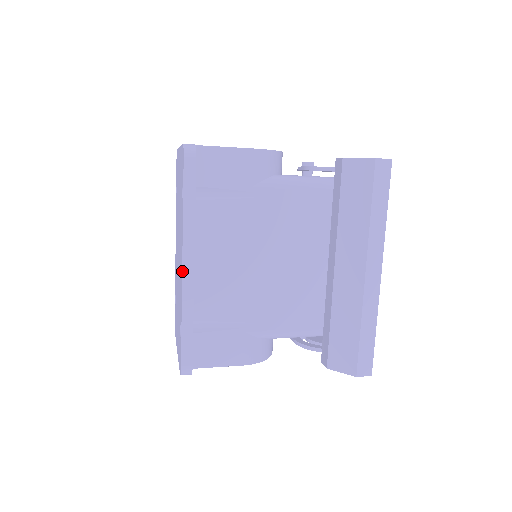
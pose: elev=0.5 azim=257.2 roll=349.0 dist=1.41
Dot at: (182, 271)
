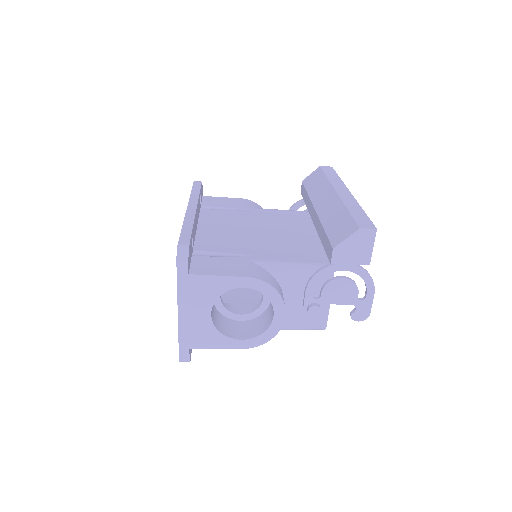
Dot at: (187, 209)
